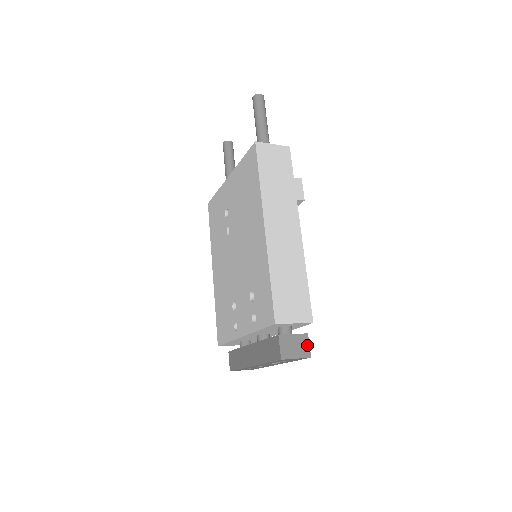
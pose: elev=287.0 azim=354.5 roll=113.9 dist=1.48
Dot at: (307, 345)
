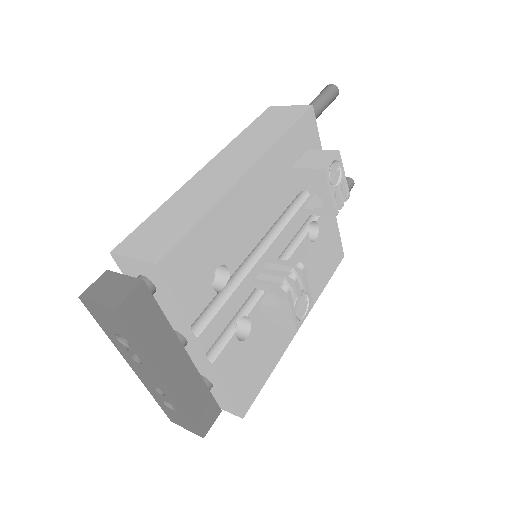
Dot at: (127, 293)
